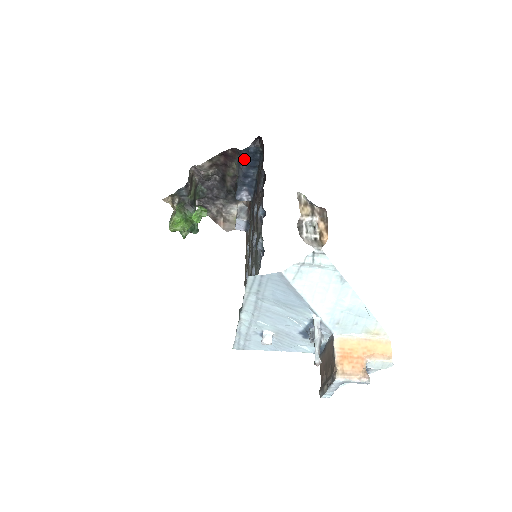
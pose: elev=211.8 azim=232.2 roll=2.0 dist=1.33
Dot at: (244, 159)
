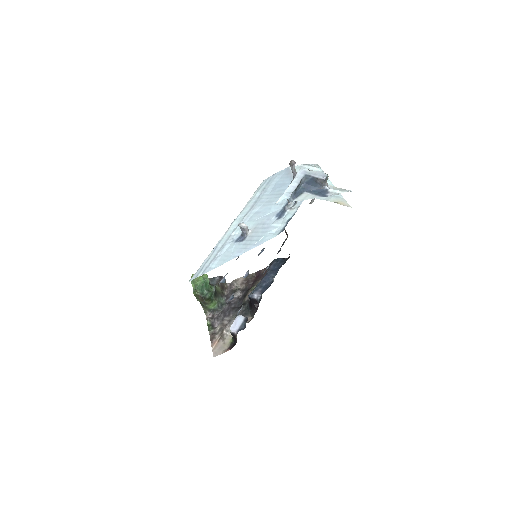
Dot at: (272, 265)
